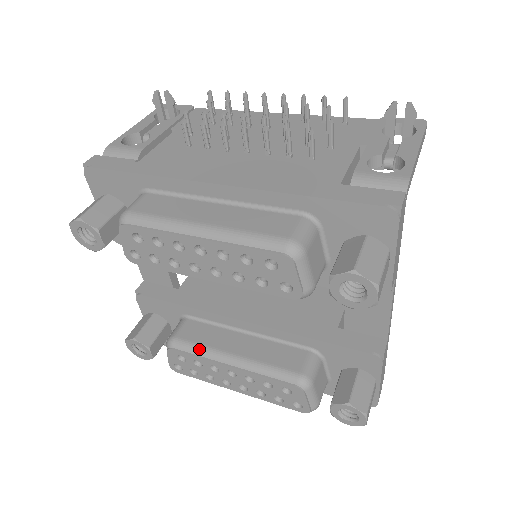
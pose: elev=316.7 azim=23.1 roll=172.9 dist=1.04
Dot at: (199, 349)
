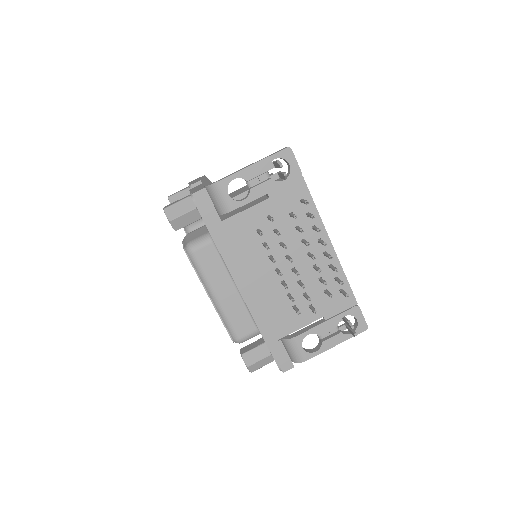
Dot at: occluded
